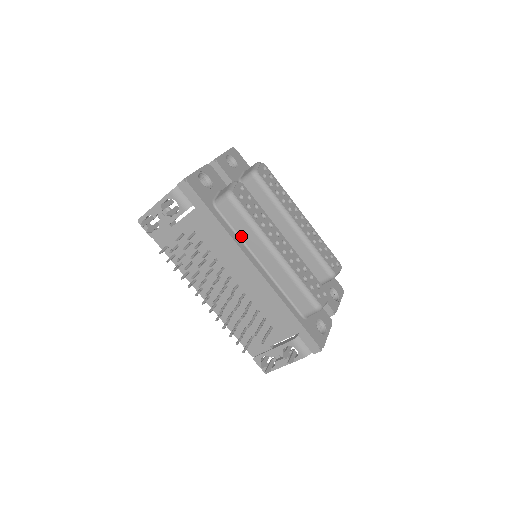
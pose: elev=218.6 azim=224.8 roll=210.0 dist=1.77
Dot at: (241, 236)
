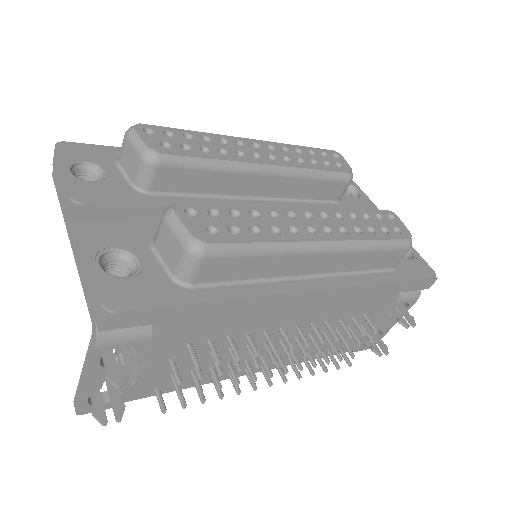
Dot at: (259, 277)
